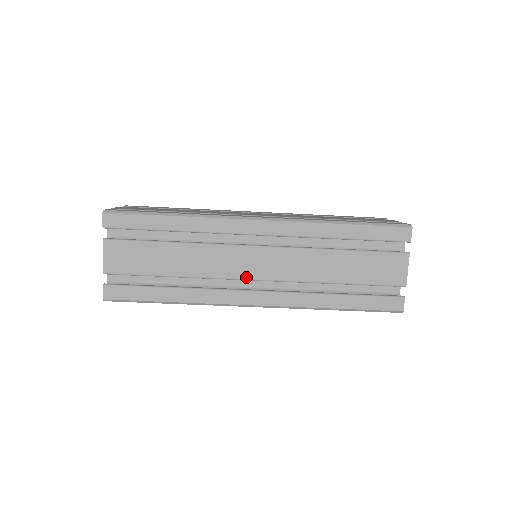
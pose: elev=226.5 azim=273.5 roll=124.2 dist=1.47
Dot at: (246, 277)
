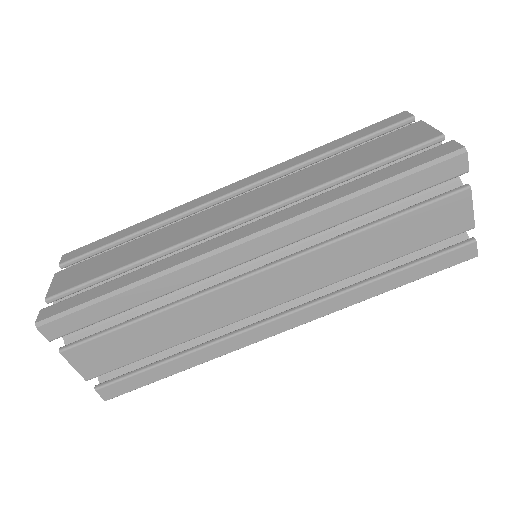
Dot at: (222, 224)
